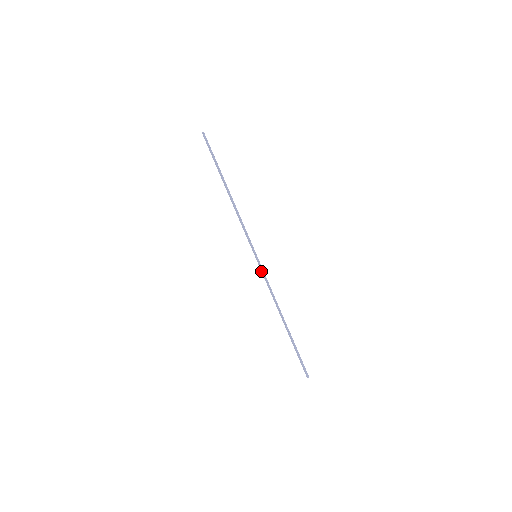
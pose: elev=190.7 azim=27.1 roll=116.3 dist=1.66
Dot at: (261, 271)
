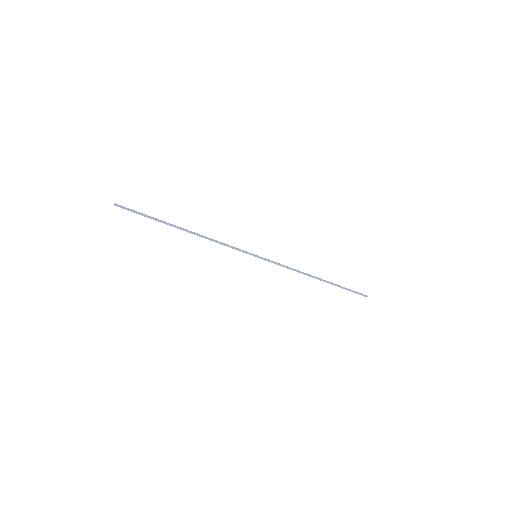
Dot at: occluded
